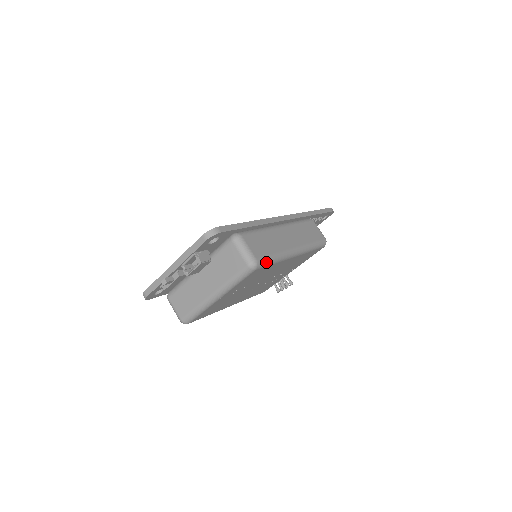
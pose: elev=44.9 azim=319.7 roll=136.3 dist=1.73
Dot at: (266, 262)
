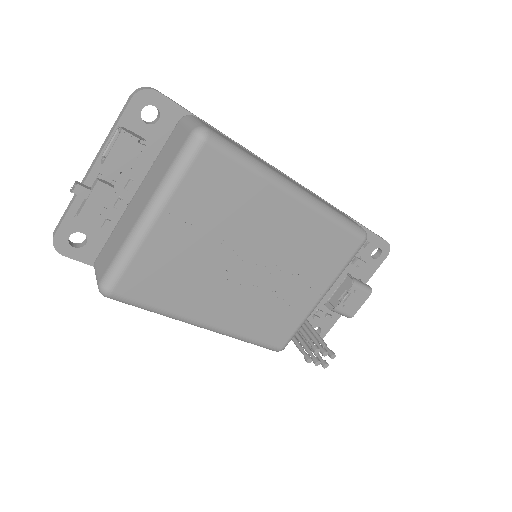
Dot at: (229, 147)
